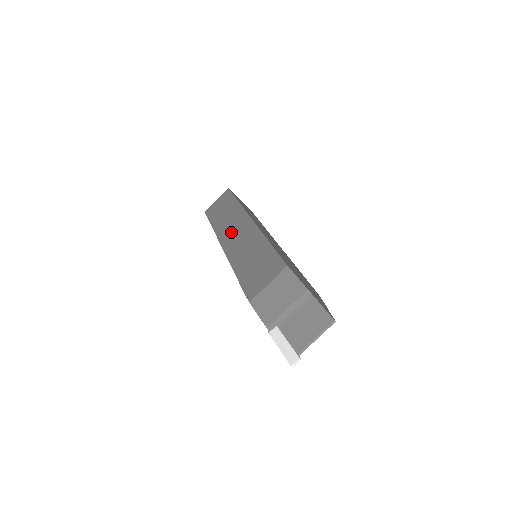
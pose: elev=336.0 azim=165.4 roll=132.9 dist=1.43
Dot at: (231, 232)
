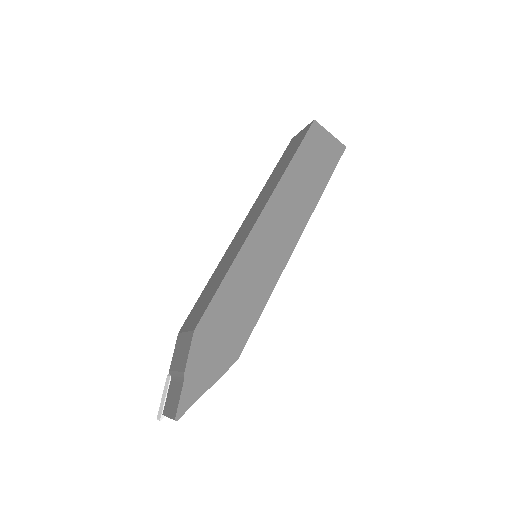
Dot at: (253, 212)
